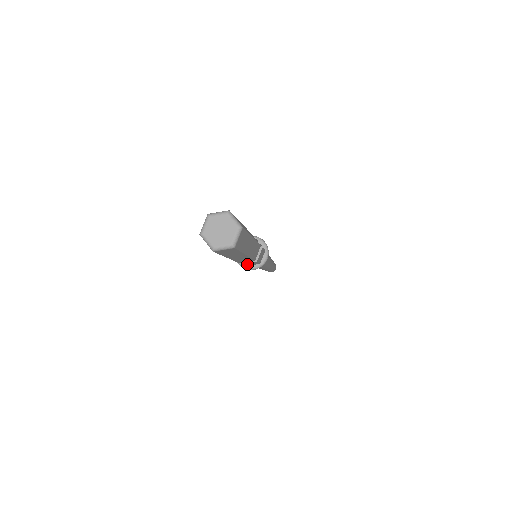
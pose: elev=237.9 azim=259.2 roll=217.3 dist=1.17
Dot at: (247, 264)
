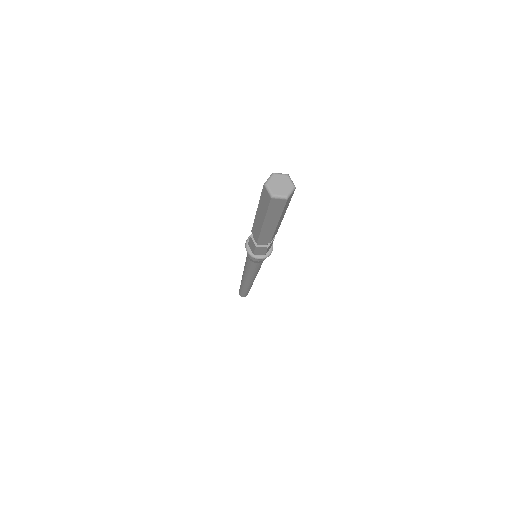
Dot at: (257, 250)
